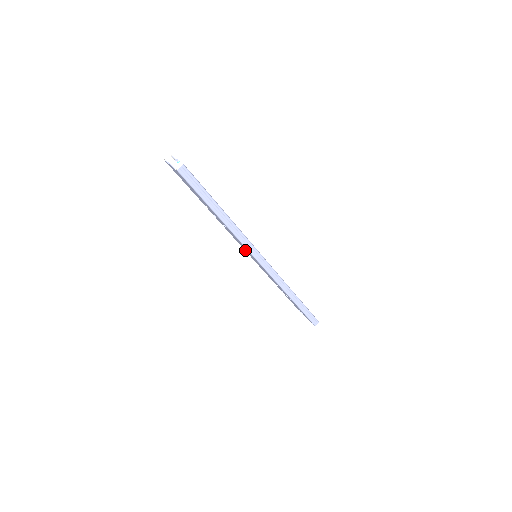
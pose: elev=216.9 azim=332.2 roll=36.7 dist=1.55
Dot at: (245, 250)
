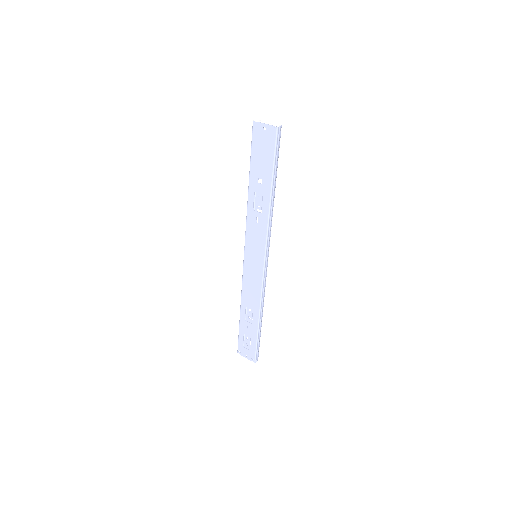
Dot at: (247, 248)
